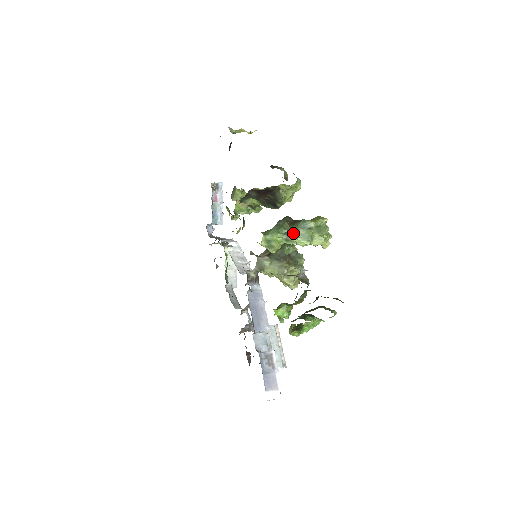
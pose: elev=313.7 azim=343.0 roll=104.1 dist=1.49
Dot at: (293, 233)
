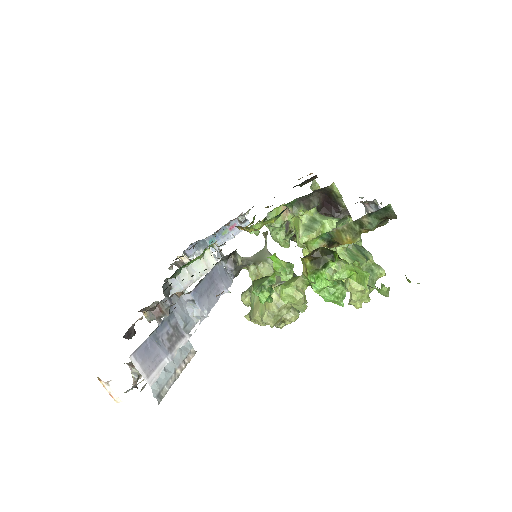
Dot at: occluded
